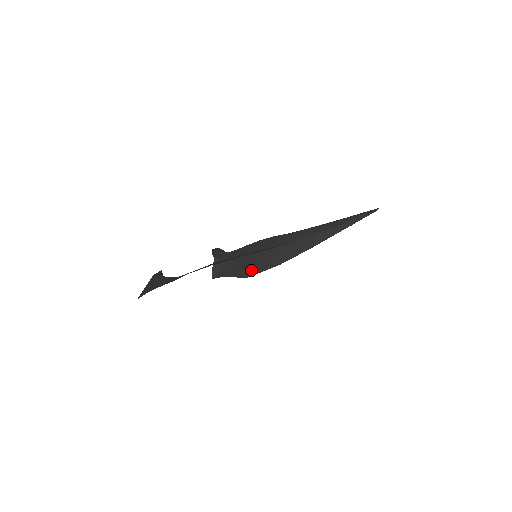
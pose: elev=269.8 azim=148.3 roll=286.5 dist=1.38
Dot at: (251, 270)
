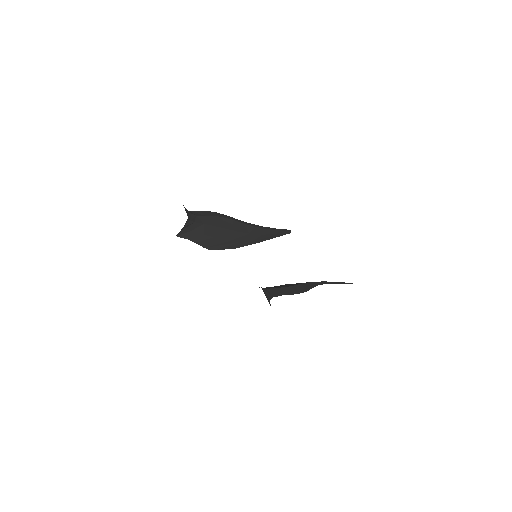
Dot at: (214, 244)
